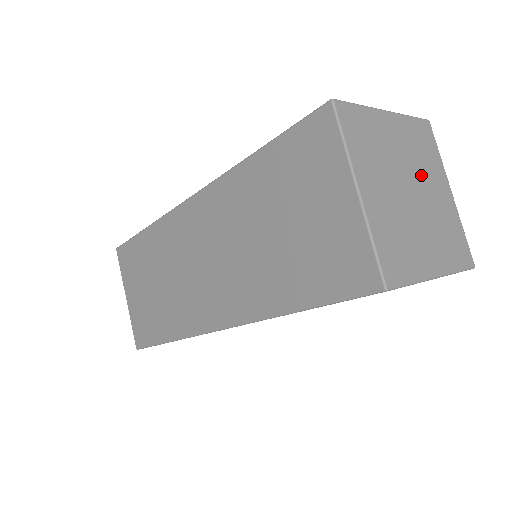
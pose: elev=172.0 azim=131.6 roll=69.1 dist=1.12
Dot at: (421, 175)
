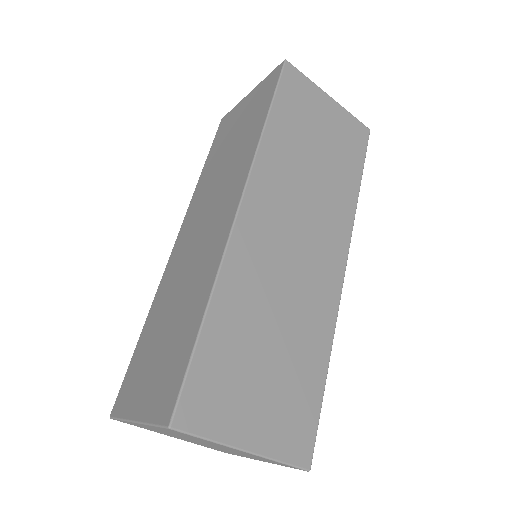
Dot at: occluded
